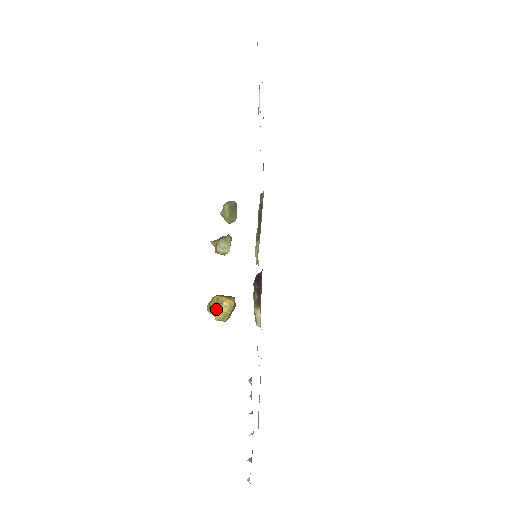
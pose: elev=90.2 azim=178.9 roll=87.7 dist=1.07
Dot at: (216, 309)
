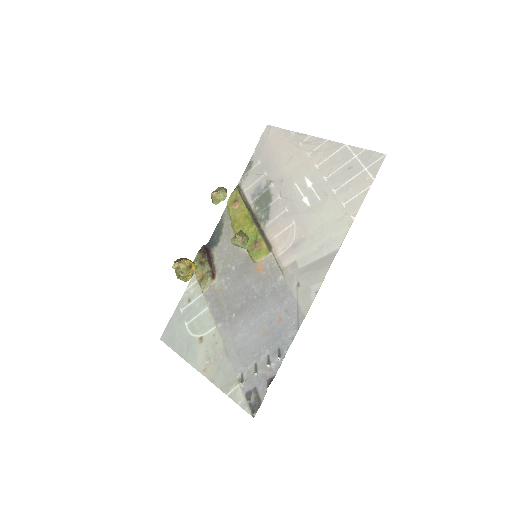
Dot at: (187, 272)
